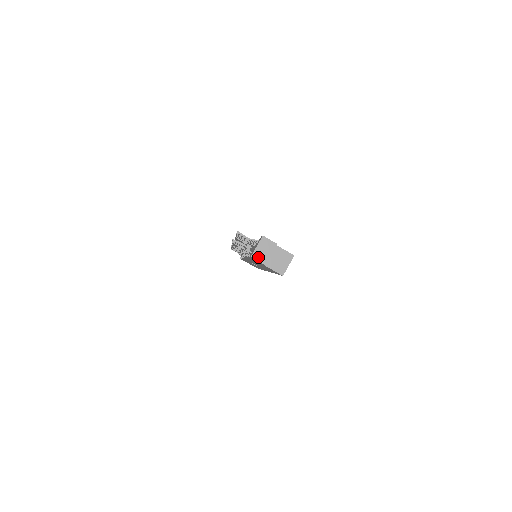
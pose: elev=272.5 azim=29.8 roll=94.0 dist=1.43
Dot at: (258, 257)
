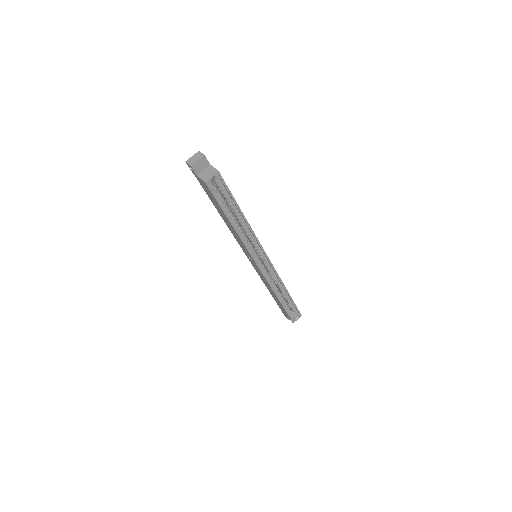
Dot at: (189, 162)
